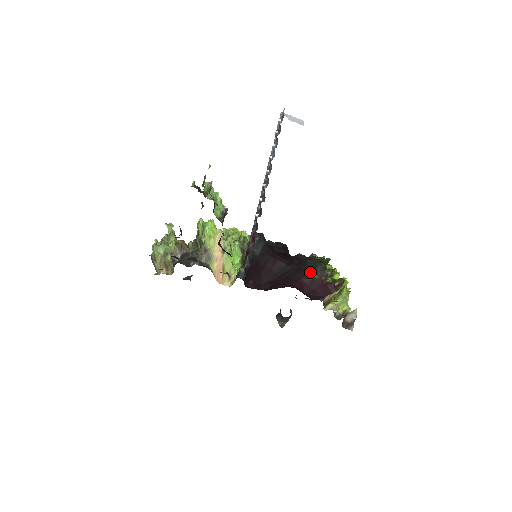
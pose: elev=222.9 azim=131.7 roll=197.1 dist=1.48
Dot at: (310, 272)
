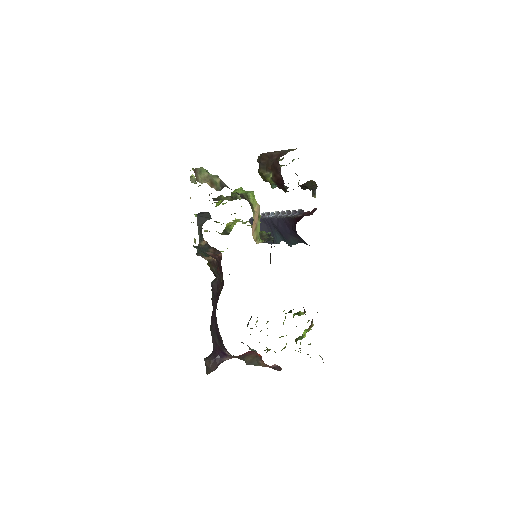
Dot at: occluded
